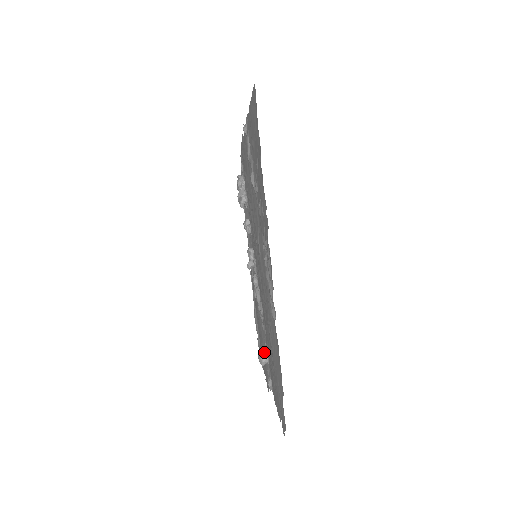
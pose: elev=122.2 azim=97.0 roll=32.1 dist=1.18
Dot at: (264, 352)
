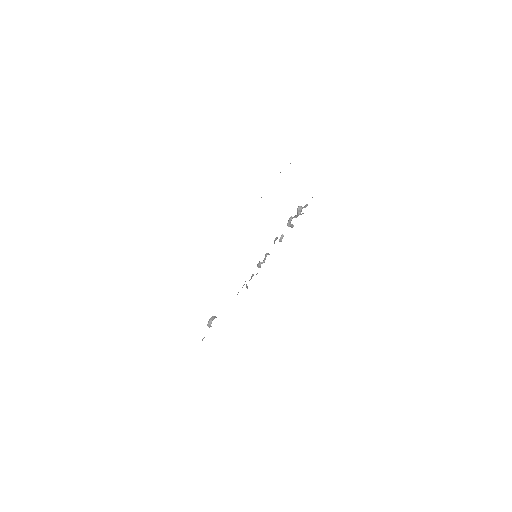
Dot at: (213, 318)
